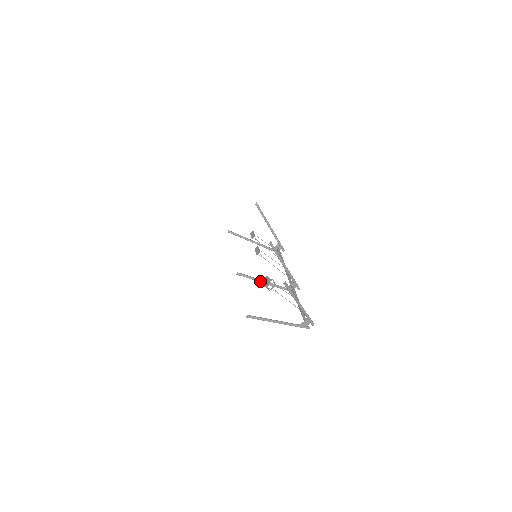
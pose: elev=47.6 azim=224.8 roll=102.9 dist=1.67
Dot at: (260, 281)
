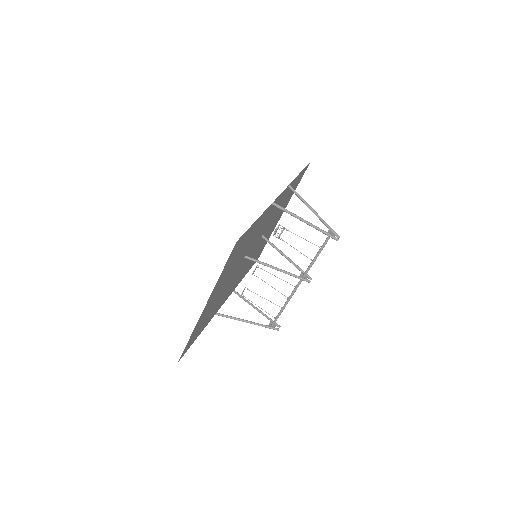
Dot at: (271, 266)
